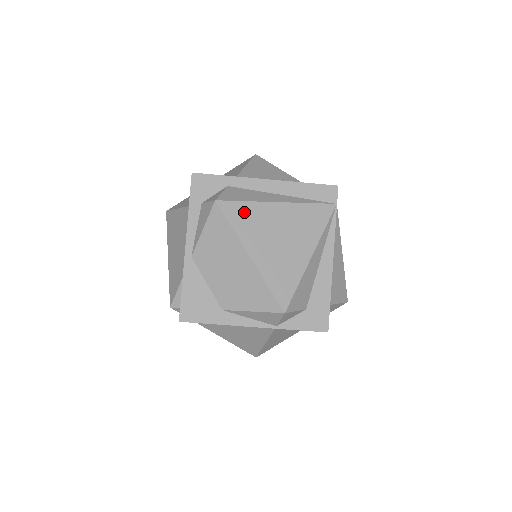
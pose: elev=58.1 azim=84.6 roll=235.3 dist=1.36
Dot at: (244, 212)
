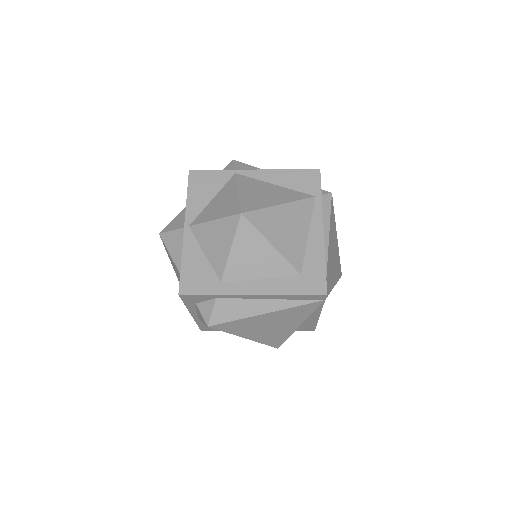
Dot at: (235, 325)
